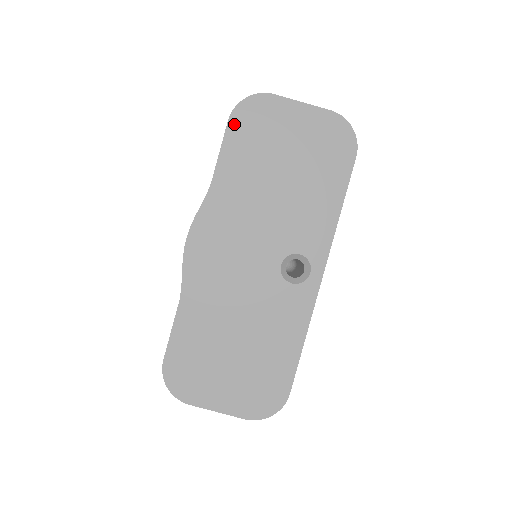
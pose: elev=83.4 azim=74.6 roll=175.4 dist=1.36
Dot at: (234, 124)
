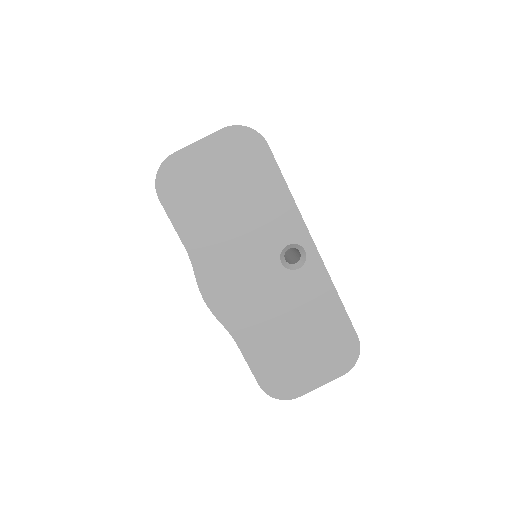
Dot at: (165, 199)
